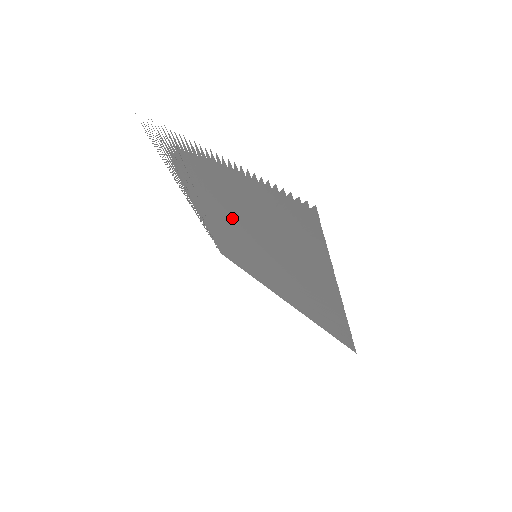
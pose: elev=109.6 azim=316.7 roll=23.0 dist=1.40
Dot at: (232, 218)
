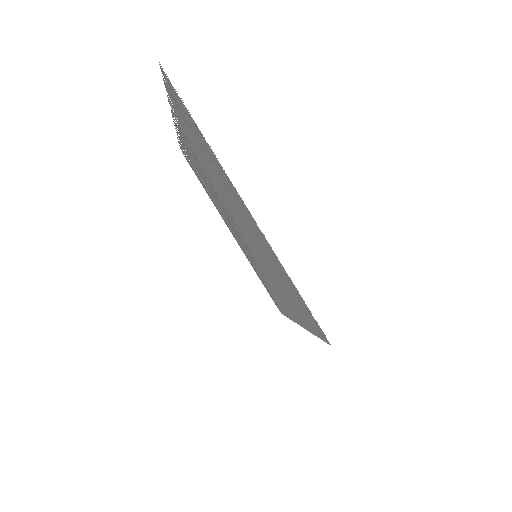
Dot at: (225, 208)
